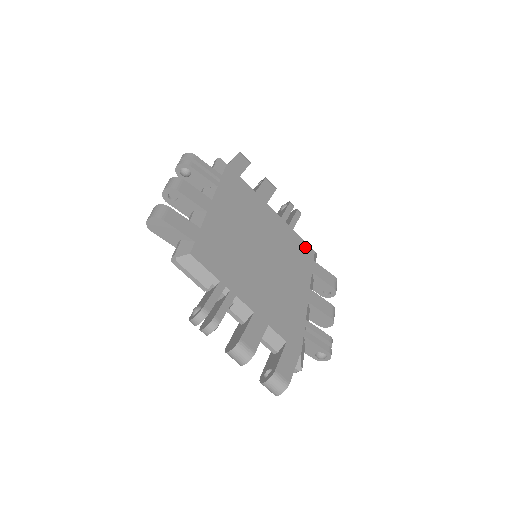
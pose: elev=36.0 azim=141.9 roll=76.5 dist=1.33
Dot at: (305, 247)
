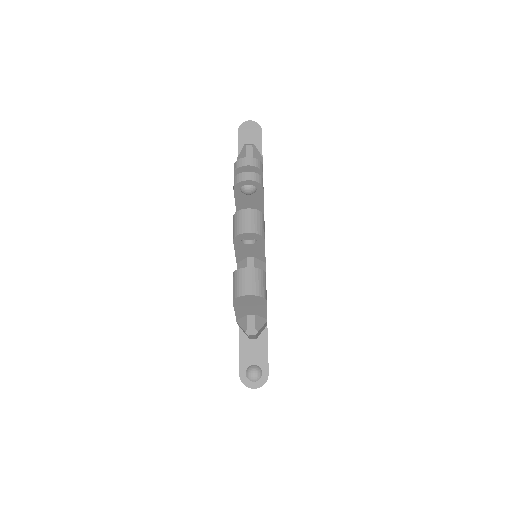
Dot at: occluded
